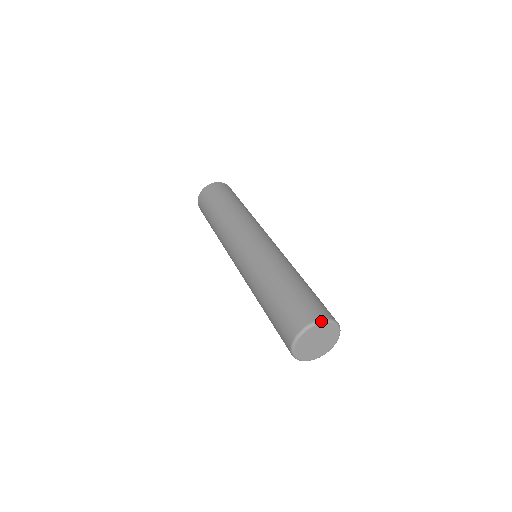
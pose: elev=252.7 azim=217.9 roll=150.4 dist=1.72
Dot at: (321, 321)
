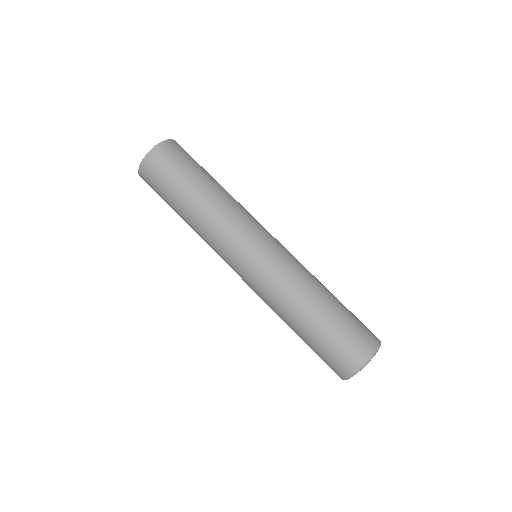
Dot at: (373, 356)
